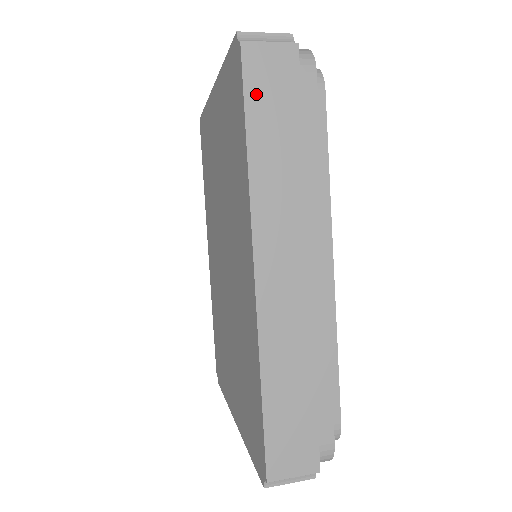
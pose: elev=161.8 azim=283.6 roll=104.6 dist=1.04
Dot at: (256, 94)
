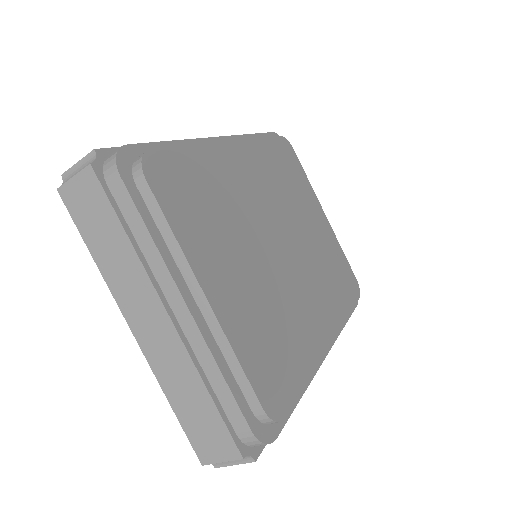
Dot at: occluded
